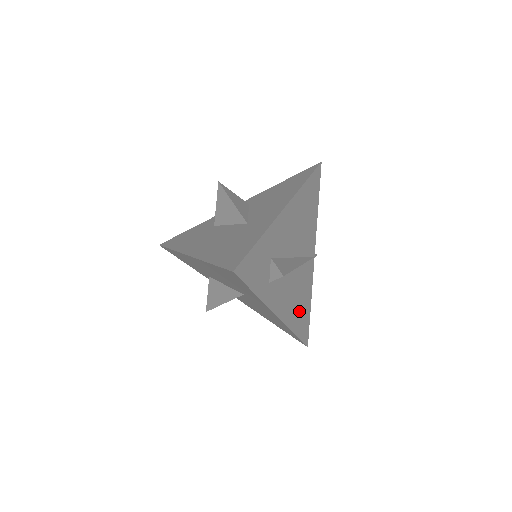
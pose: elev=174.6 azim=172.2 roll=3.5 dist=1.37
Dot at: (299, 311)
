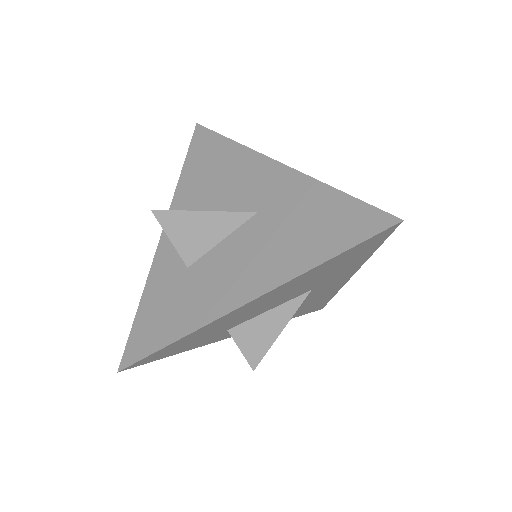
Dot at: occluded
